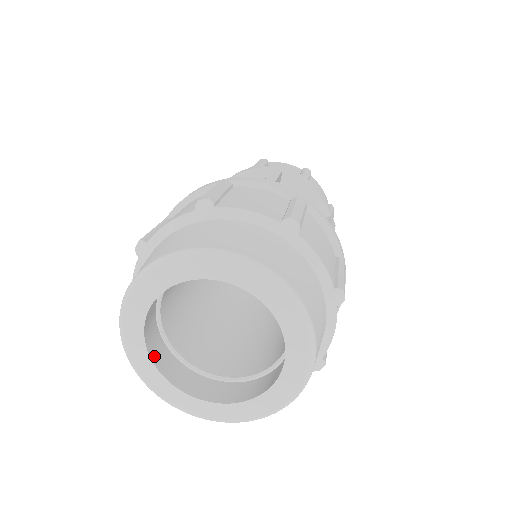
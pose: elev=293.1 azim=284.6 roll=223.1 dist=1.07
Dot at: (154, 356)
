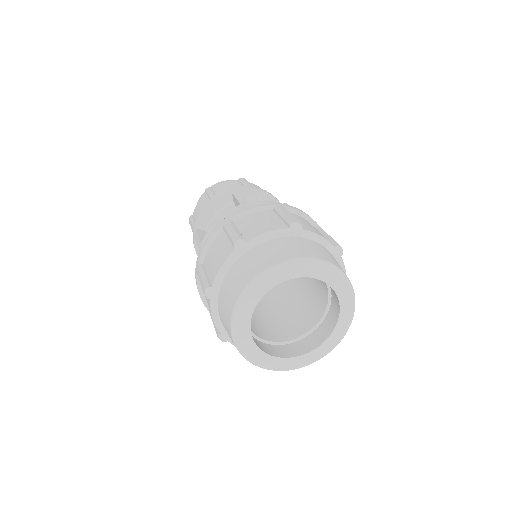
Dot at: (261, 349)
